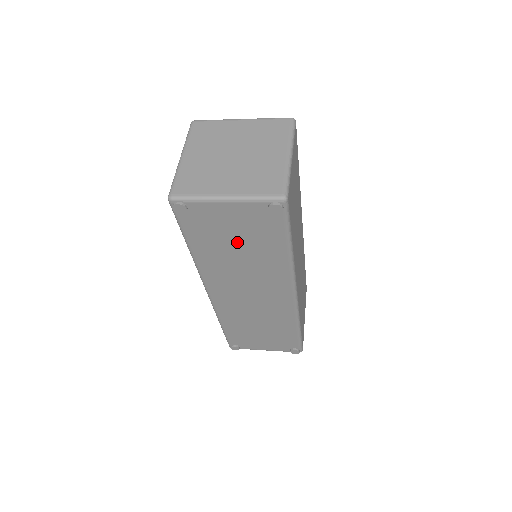
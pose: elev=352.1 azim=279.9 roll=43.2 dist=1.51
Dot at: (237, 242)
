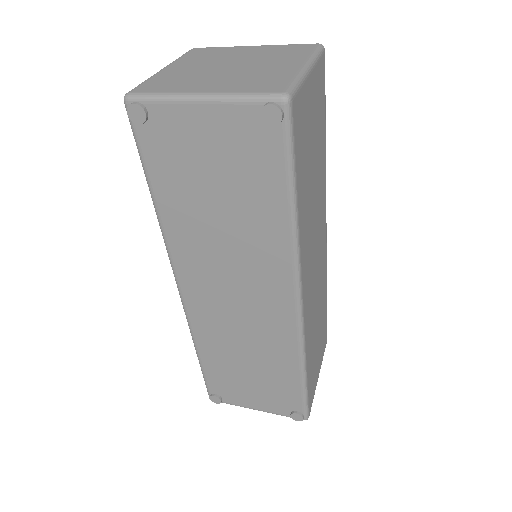
Dot at: (217, 189)
